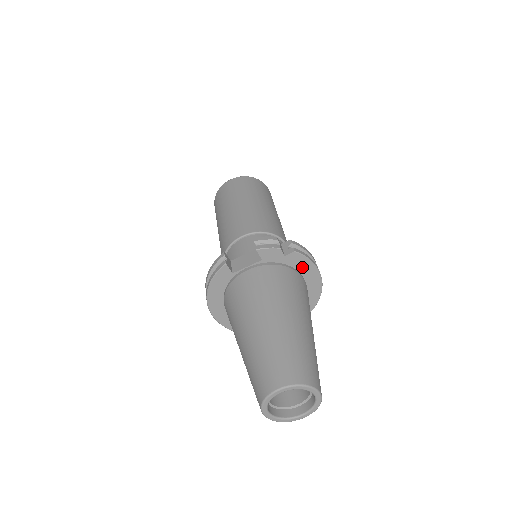
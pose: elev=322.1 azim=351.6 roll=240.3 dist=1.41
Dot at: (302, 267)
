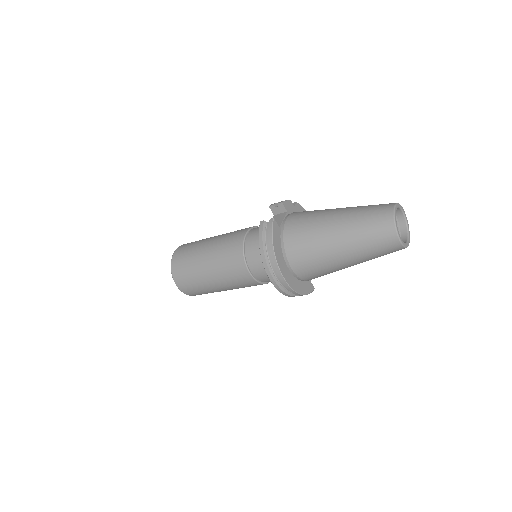
Dot at: occluded
